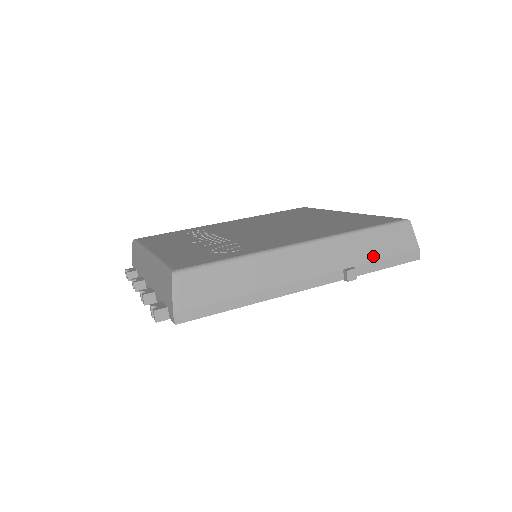
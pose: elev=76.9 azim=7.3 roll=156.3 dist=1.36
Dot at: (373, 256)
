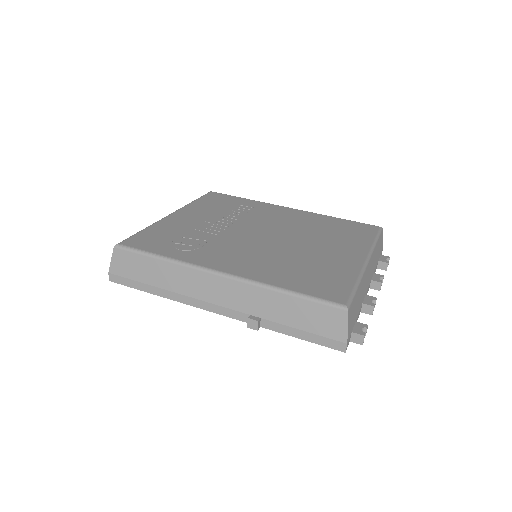
Dot at: (287, 320)
